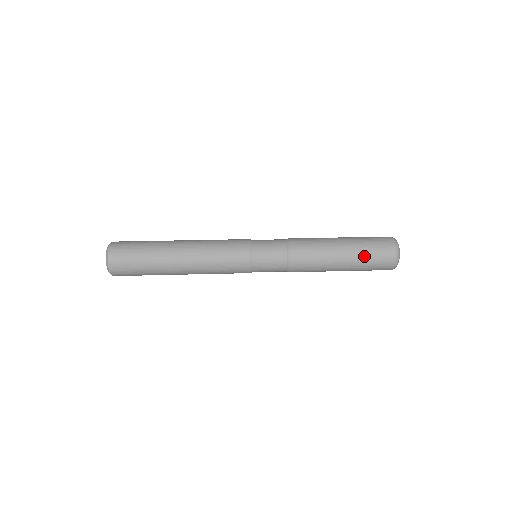
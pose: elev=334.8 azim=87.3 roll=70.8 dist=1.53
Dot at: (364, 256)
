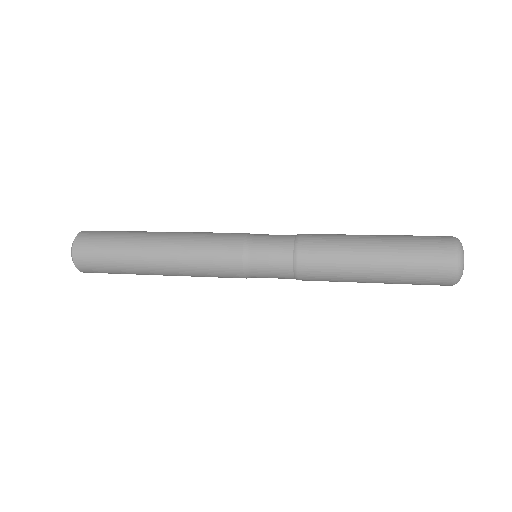
Dot at: (404, 276)
